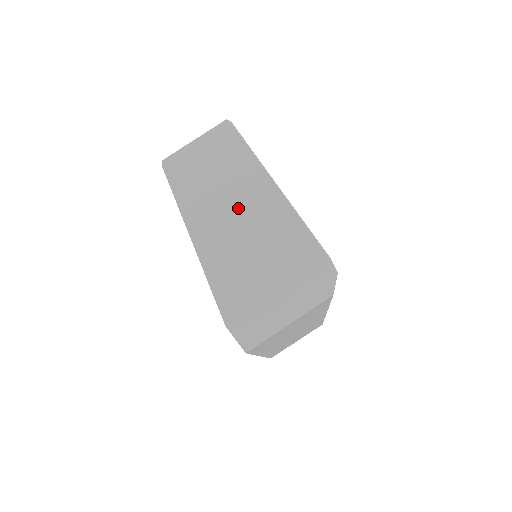
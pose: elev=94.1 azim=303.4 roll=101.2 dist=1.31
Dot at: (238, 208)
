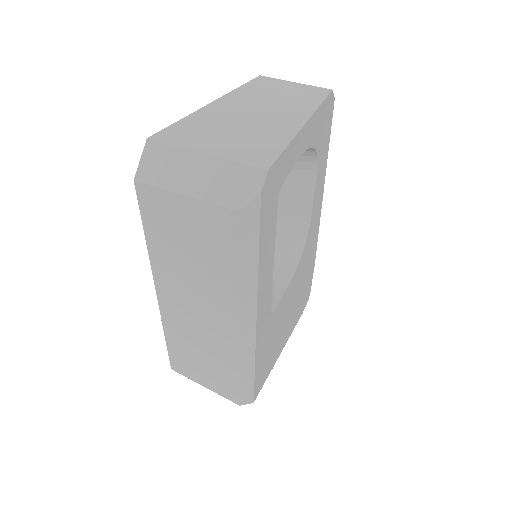
Dot at: (263, 113)
